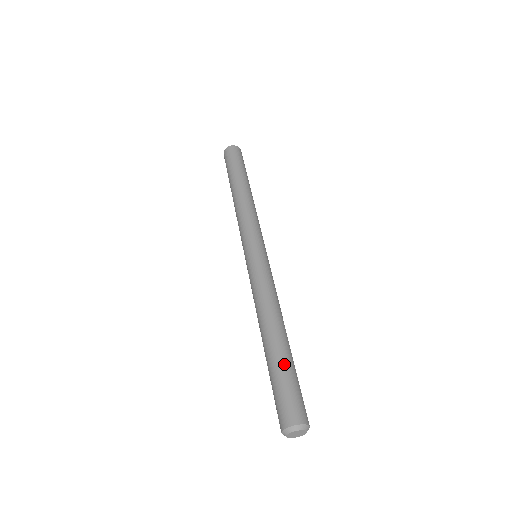
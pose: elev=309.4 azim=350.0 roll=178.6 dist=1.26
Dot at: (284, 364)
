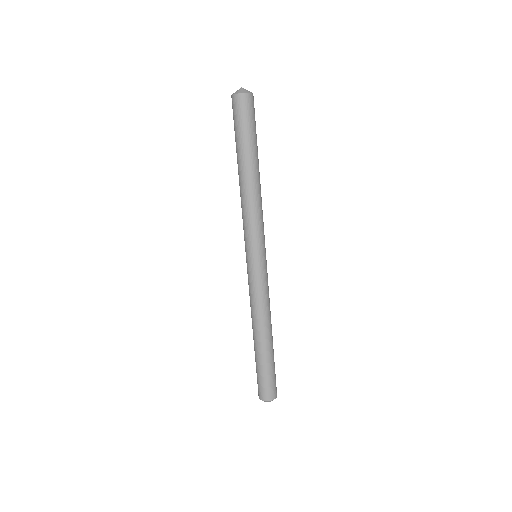
Dot at: (268, 363)
